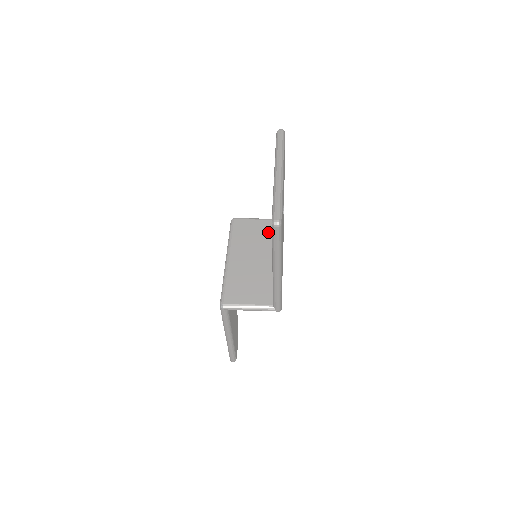
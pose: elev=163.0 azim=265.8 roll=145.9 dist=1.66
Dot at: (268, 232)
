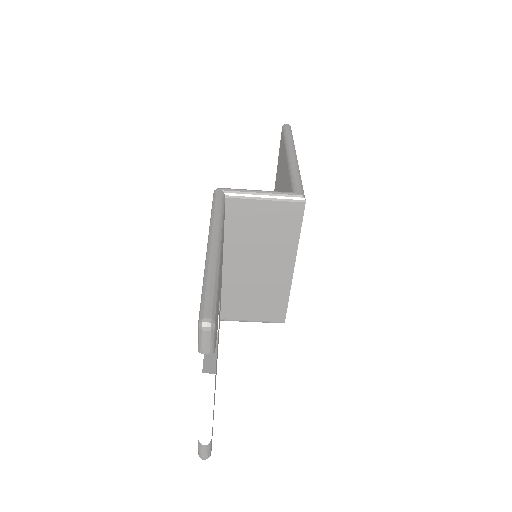
Dot at: occluded
